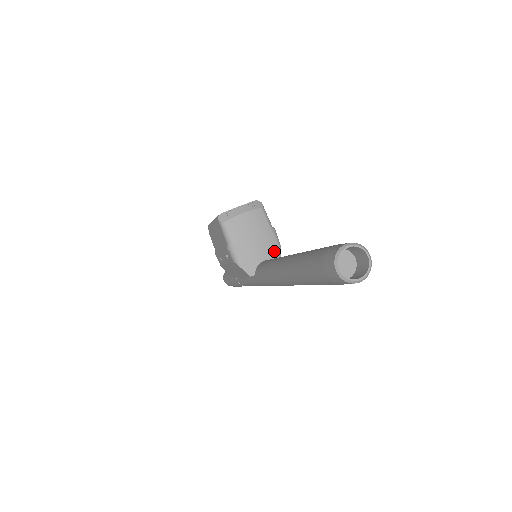
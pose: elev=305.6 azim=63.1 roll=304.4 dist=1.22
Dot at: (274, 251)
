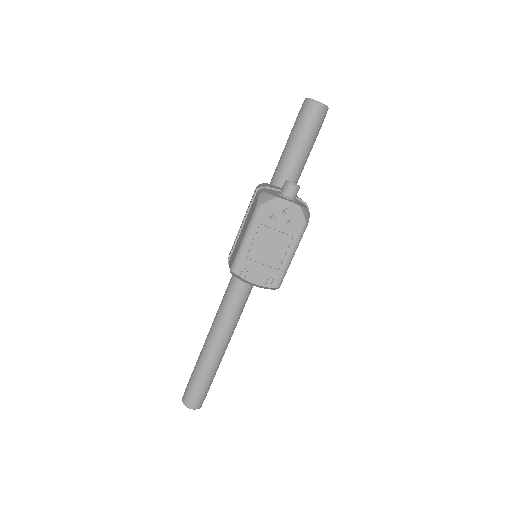
Dot at: occluded
